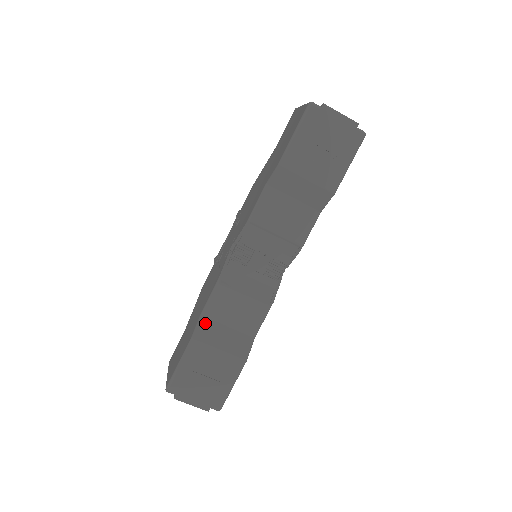
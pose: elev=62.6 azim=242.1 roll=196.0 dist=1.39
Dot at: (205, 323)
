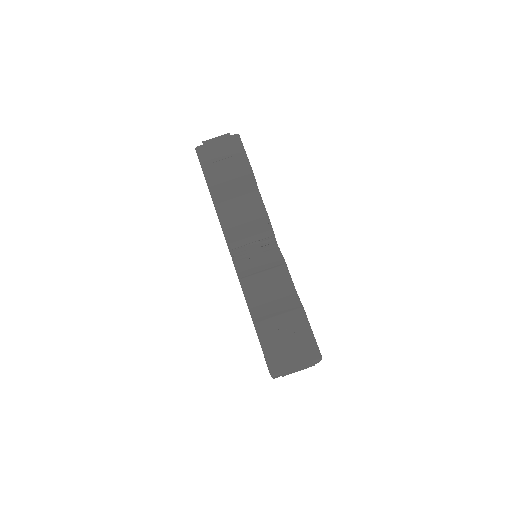
Dot at: (255, 310)
